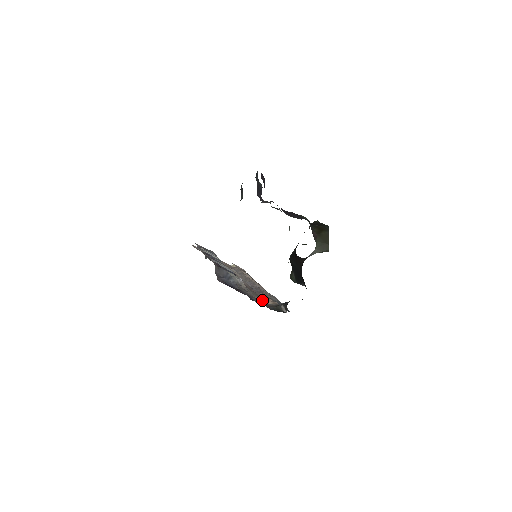
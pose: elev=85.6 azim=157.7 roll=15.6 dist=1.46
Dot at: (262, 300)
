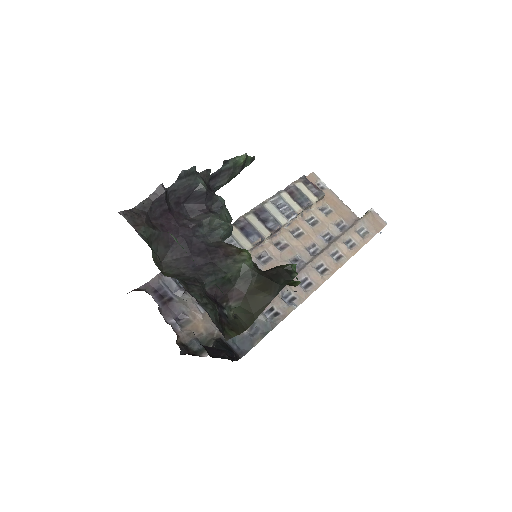
Dot at: occluded
